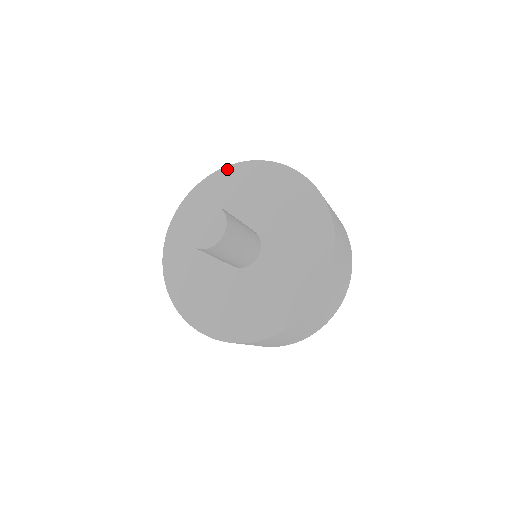
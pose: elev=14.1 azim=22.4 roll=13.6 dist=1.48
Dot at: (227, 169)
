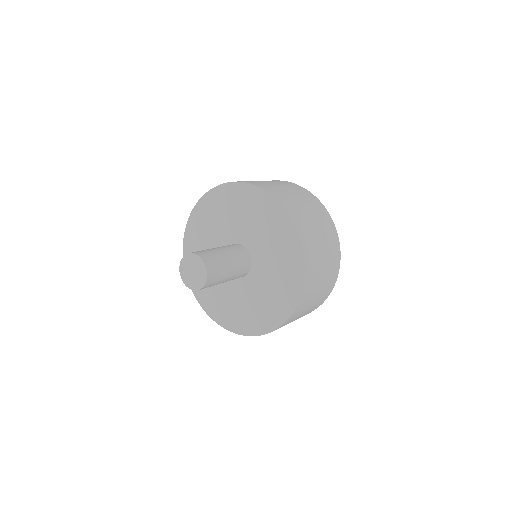
Dot at: (251, 187)
